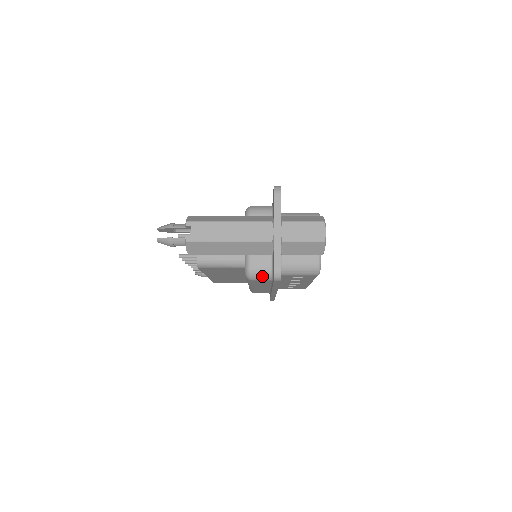
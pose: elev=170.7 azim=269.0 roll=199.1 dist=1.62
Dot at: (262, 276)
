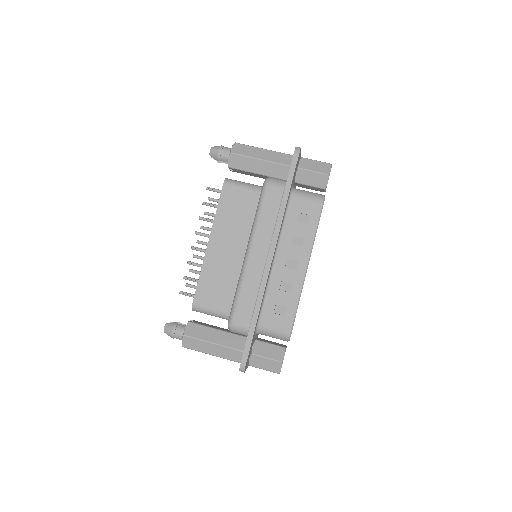
Dot at: occluded
